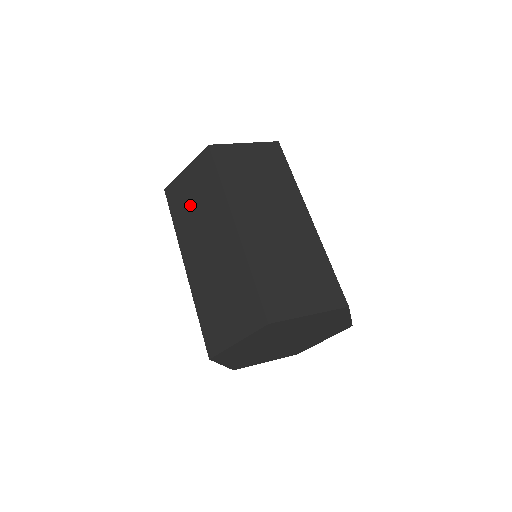
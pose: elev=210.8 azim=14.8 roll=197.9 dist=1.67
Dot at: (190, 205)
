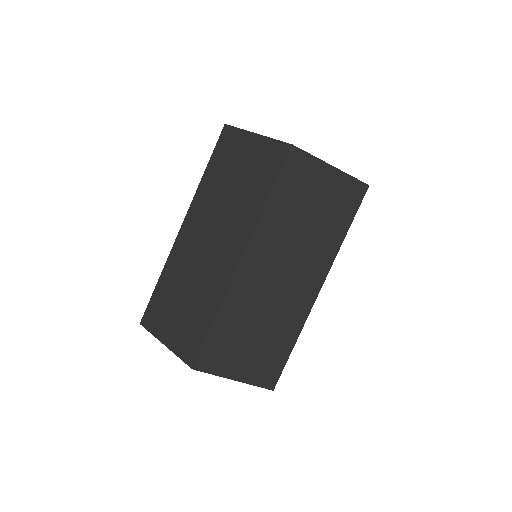
Dot at: occluded
